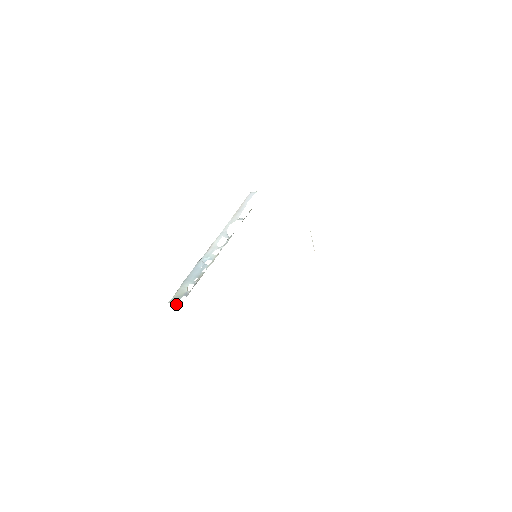
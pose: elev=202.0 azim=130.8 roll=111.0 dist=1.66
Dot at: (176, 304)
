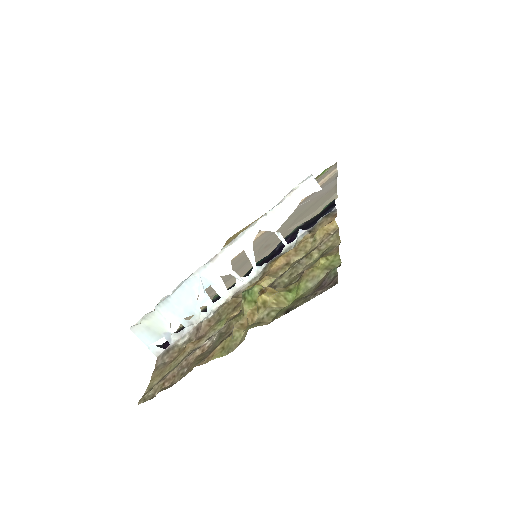
Dot at: (150, 348)
